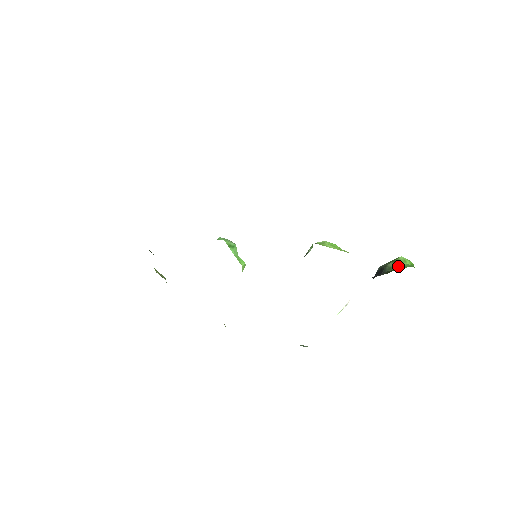
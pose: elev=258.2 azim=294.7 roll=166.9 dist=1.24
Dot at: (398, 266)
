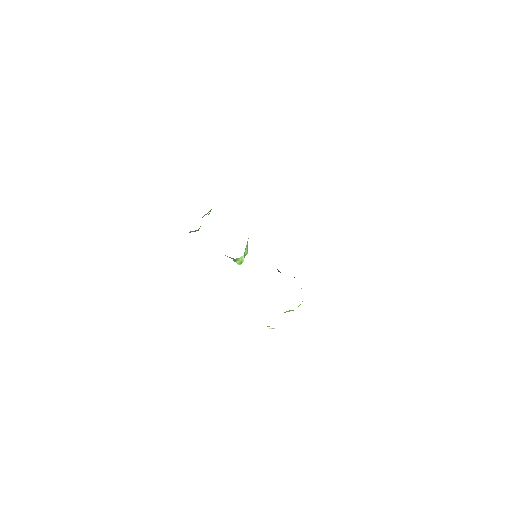
Dot at: occluded
